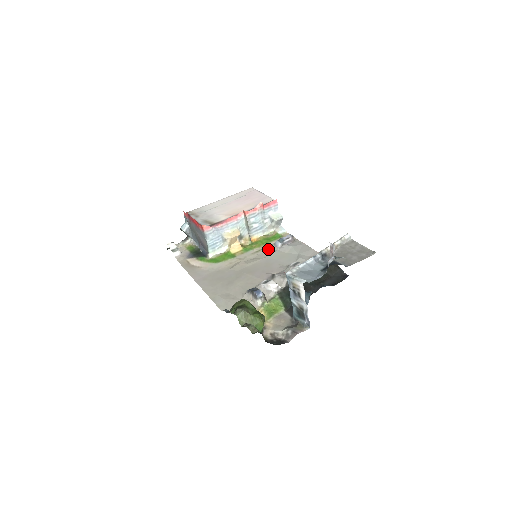
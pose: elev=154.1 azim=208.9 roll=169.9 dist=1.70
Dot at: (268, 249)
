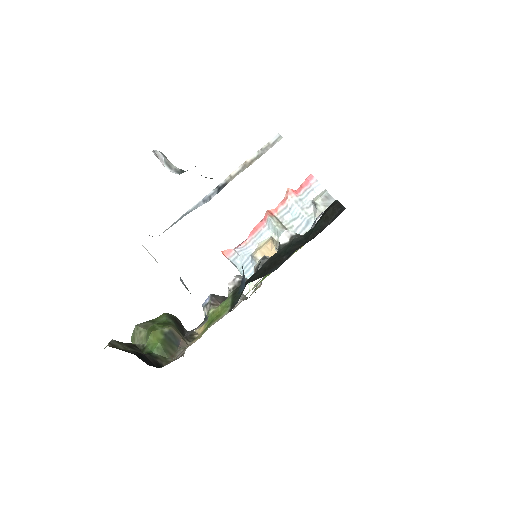
Dot at: occluded
